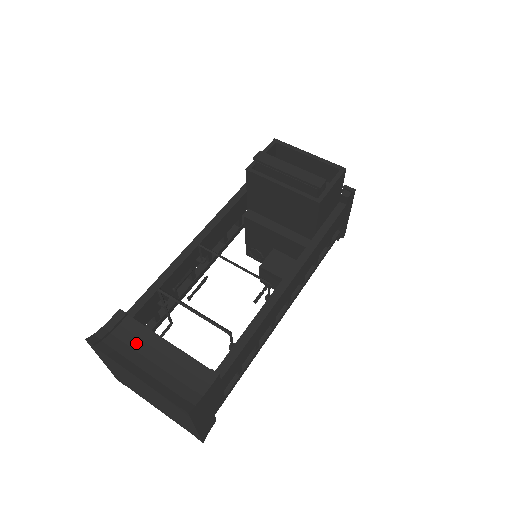
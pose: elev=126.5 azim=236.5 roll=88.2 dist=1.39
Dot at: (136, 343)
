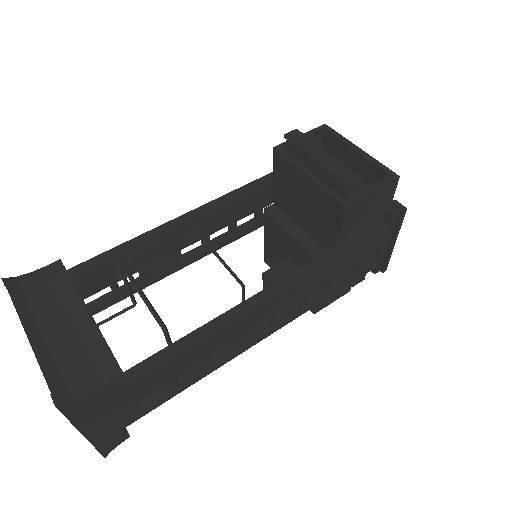
Dot at: (55, 303)
